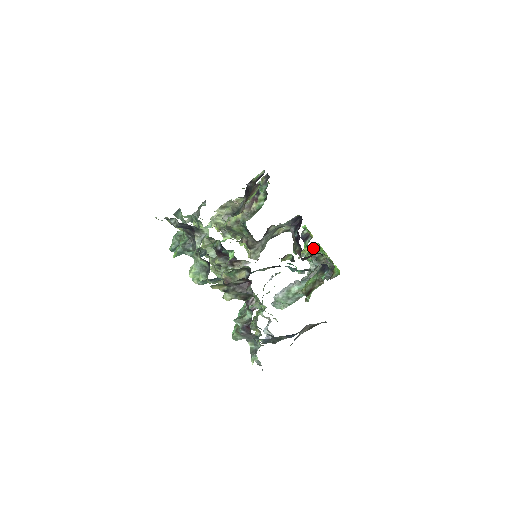
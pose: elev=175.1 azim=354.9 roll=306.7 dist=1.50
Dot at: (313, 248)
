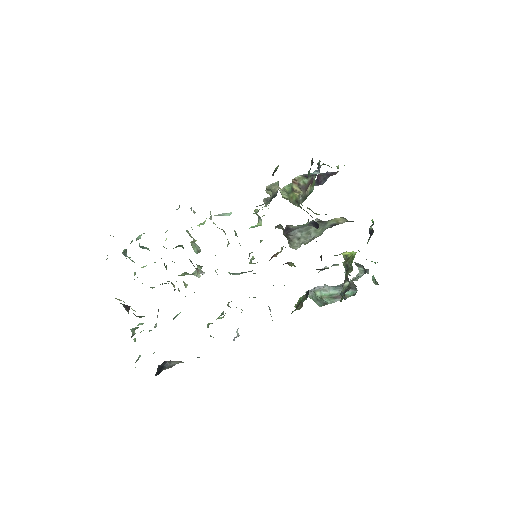
Dot at: (352, 255)
